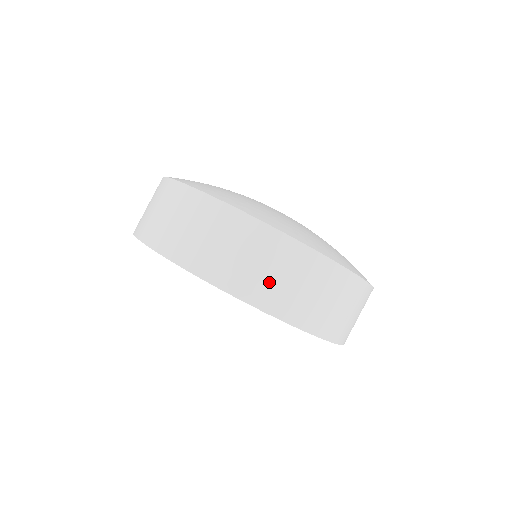
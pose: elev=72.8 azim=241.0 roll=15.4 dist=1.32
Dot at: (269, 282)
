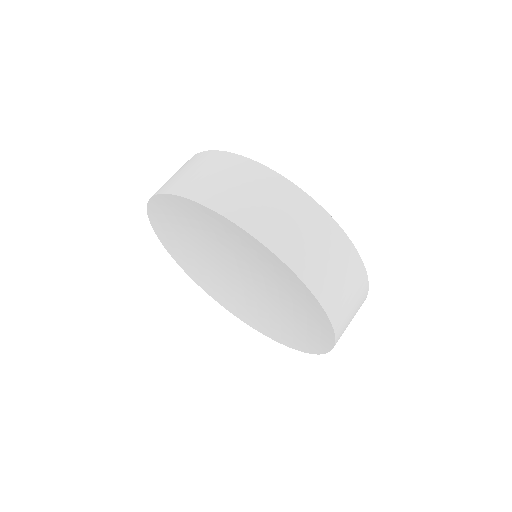
Dot at: (347, 325)
